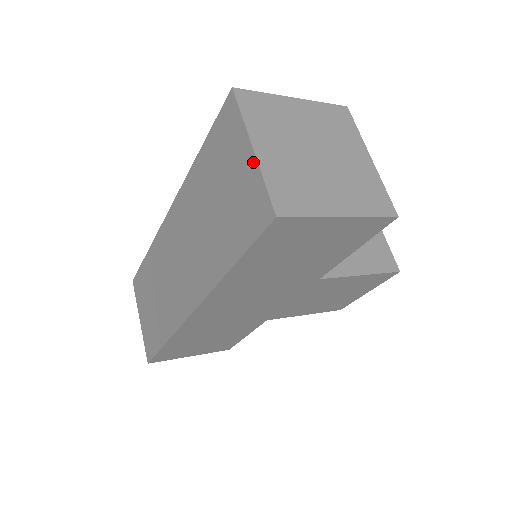
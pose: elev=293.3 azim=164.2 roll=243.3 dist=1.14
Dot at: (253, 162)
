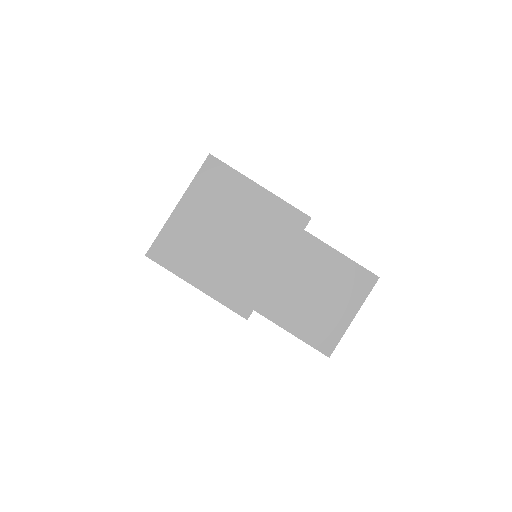
Dot at: (173, 213)
